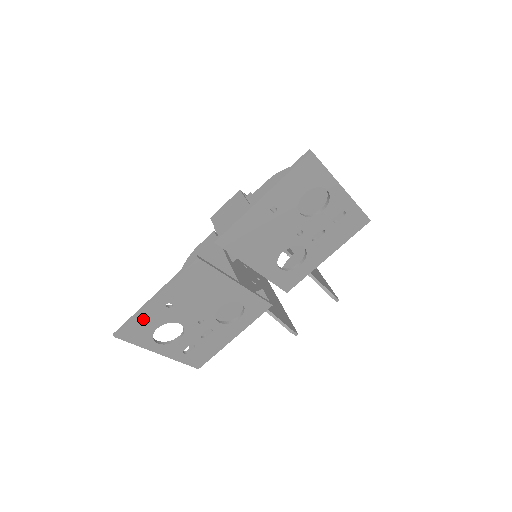
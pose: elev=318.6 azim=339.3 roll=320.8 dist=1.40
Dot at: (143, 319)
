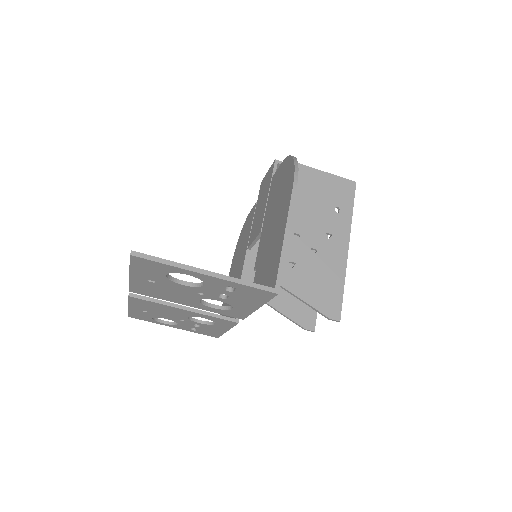
Dot at: (135, 313)
